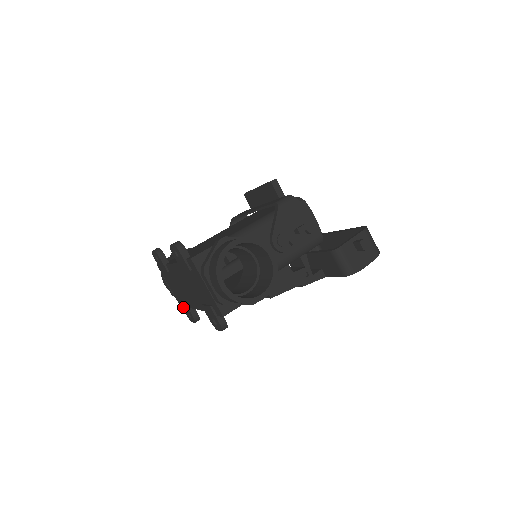
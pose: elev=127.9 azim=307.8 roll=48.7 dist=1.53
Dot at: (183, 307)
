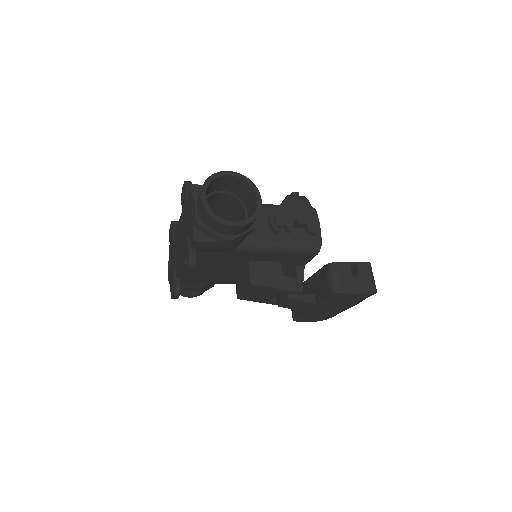
Dot at: (171, 283)
